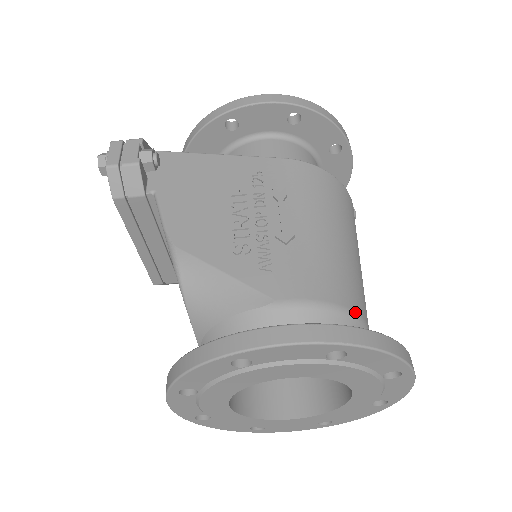
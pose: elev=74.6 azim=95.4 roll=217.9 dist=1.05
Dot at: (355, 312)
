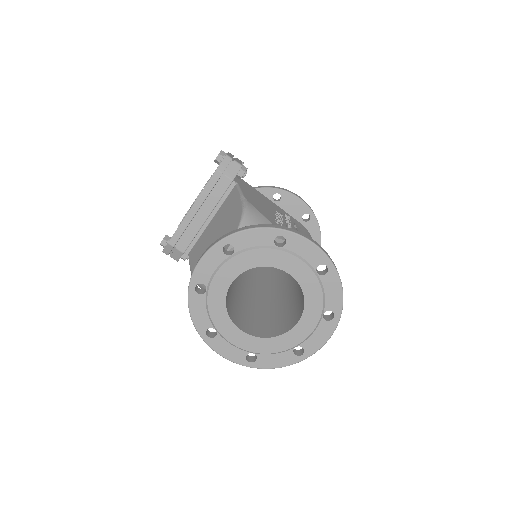
Dot at: occluded
